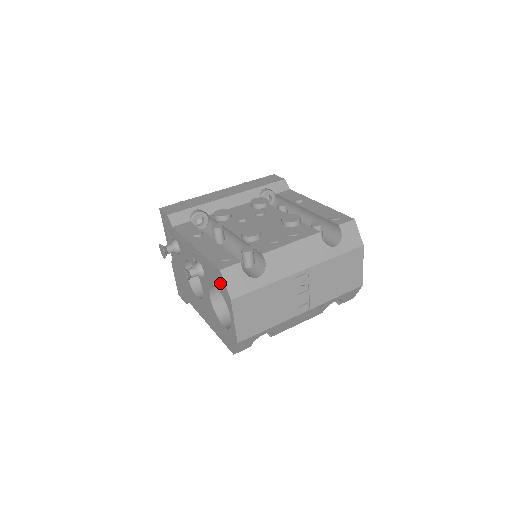
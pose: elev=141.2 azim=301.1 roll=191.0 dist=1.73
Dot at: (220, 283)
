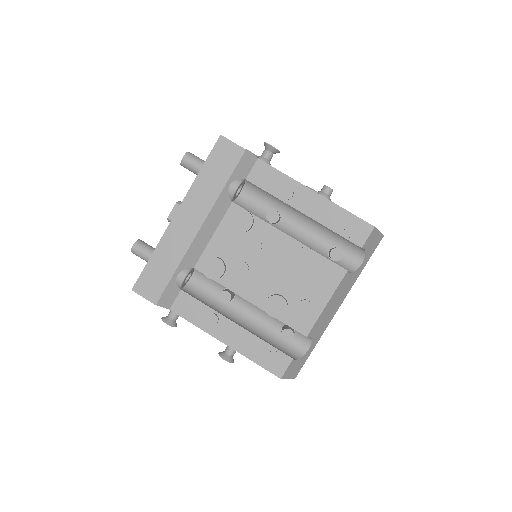
Dot at: occluded
